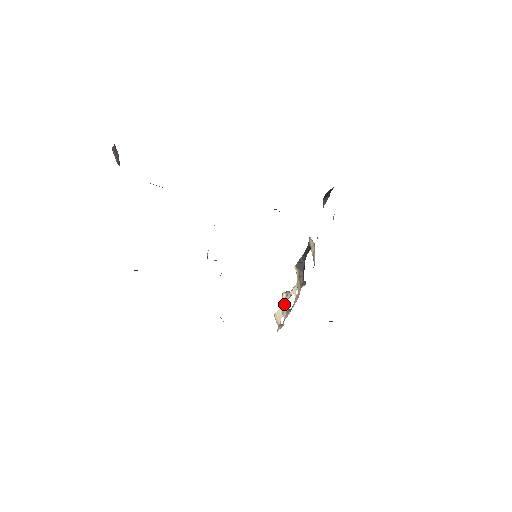
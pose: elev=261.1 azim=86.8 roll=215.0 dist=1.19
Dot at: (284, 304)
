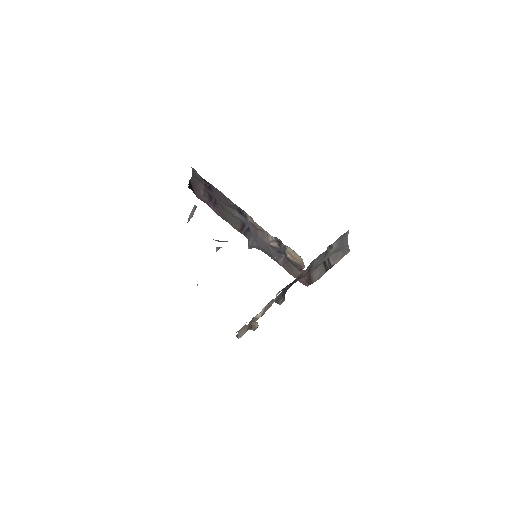
Dot at: occluded
